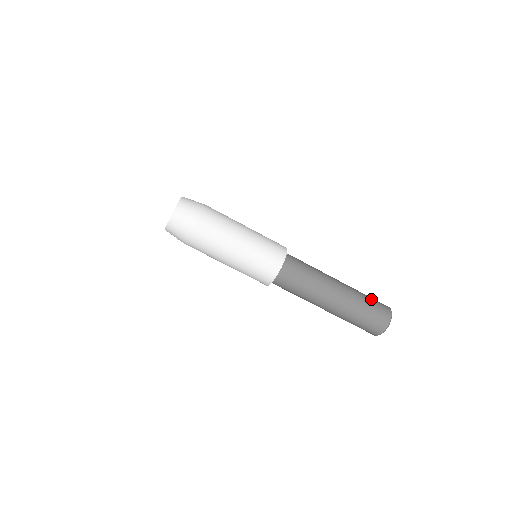
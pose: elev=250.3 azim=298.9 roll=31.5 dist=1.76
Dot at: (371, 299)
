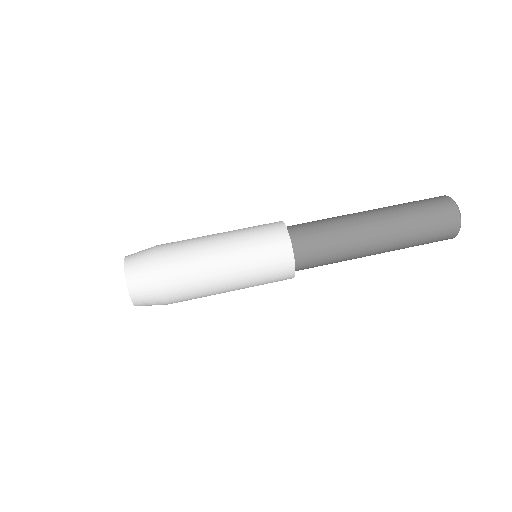
Dot at: occluded
